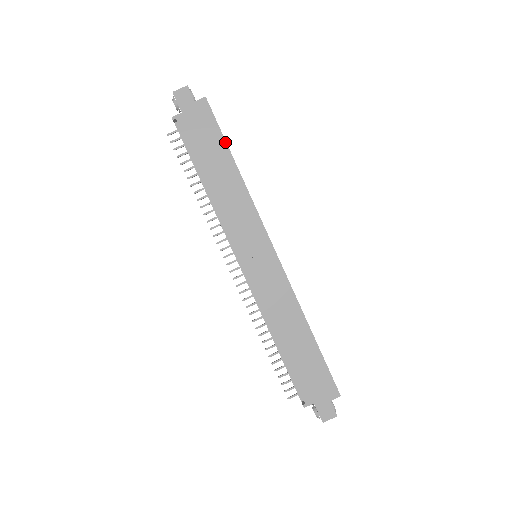
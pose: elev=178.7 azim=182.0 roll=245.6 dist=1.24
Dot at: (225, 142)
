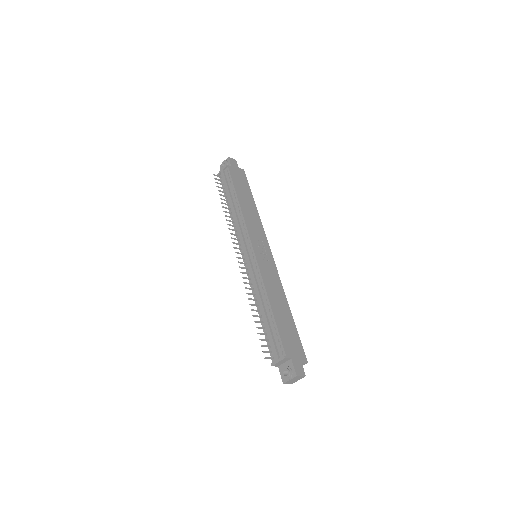
Dot at: (251, 192)
